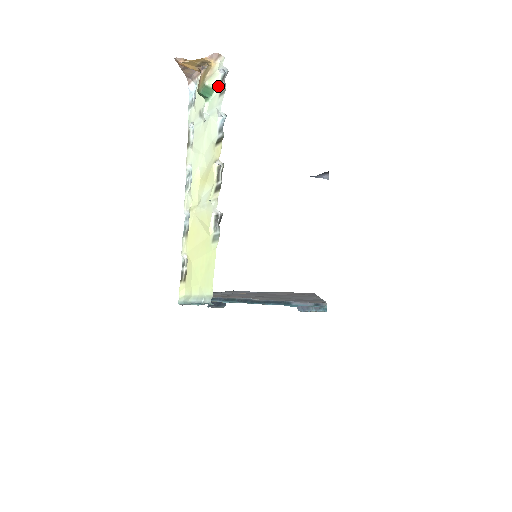
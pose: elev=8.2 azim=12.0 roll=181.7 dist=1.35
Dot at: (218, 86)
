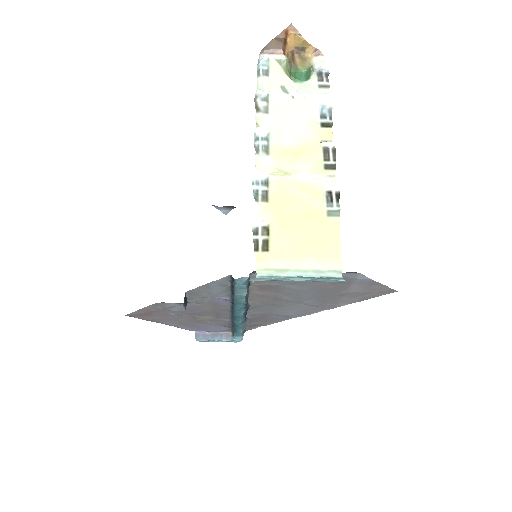
Dot at: (315, 78)
